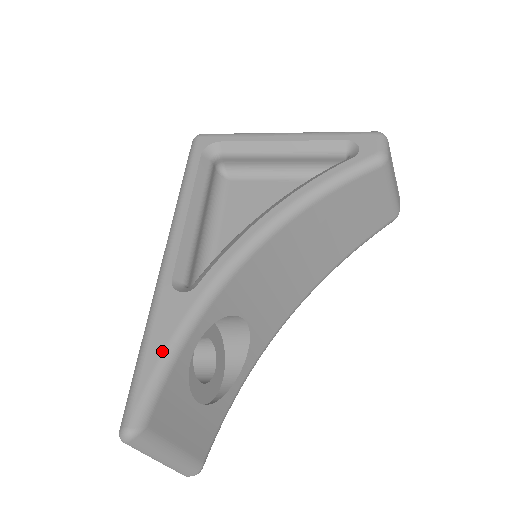
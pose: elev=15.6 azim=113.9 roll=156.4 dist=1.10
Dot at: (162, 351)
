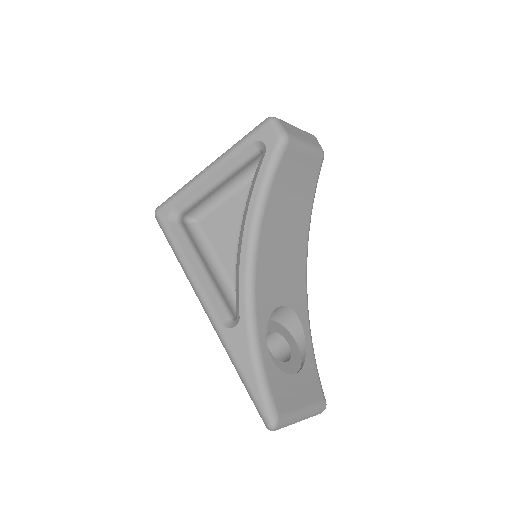
Dot at: (253, 370)
